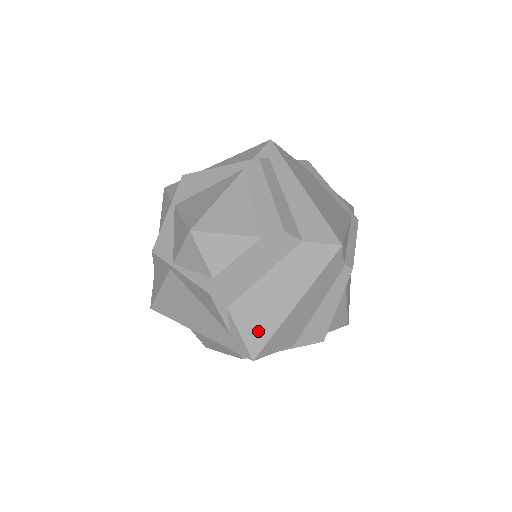
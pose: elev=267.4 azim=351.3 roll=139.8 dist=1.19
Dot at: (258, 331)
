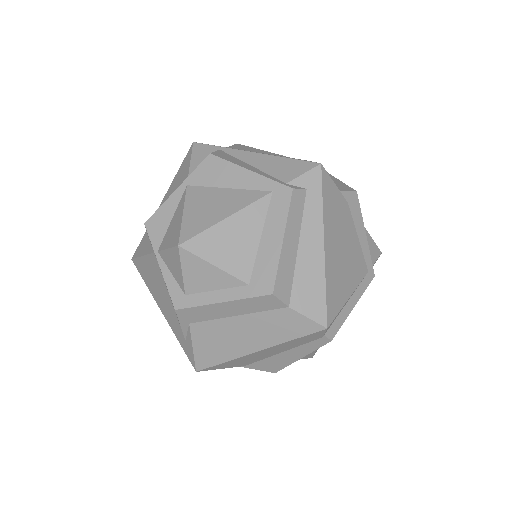
Dot at: (211, 354)
